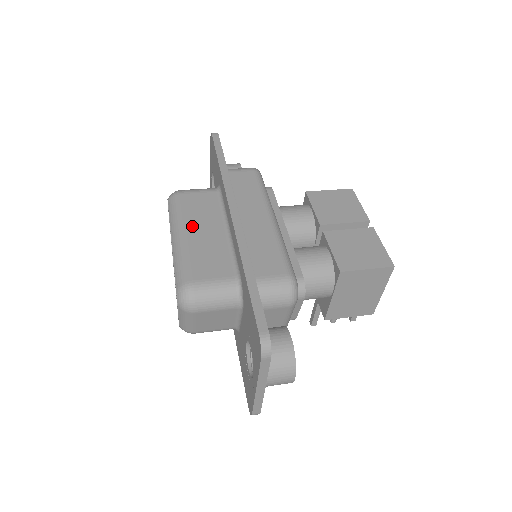
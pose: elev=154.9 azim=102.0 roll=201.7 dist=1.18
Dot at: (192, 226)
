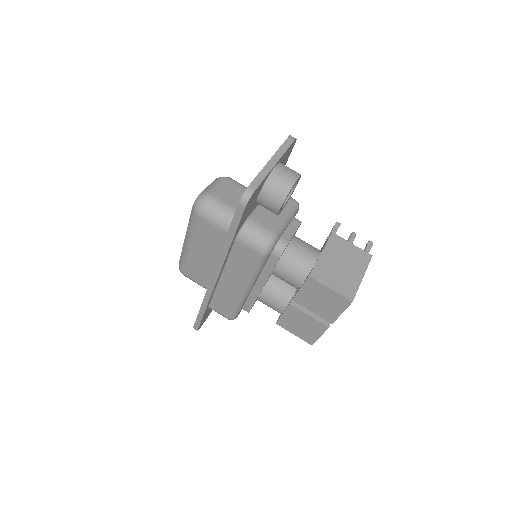
Dot at: (197, 246)
